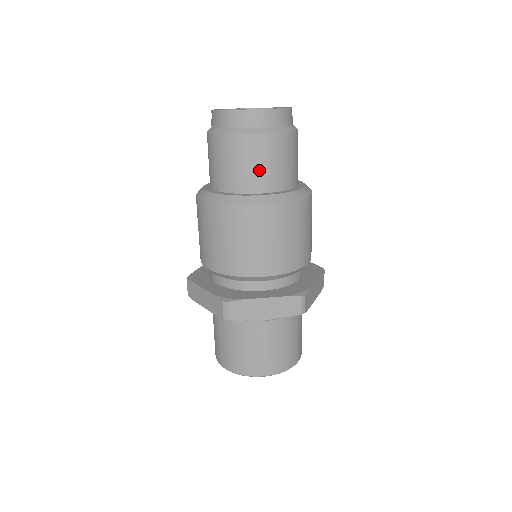
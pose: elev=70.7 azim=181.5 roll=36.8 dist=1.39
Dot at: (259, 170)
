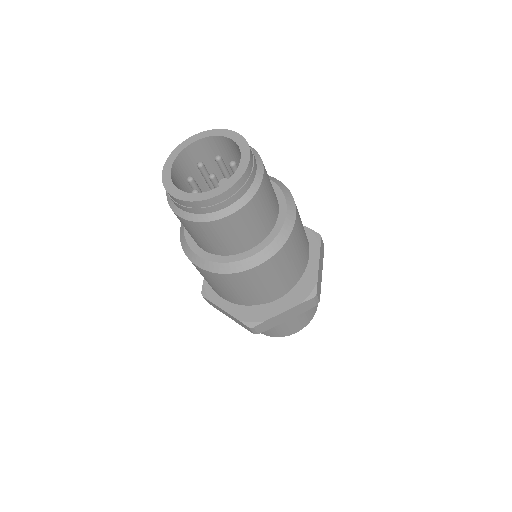
Dot at: (196, 238)
